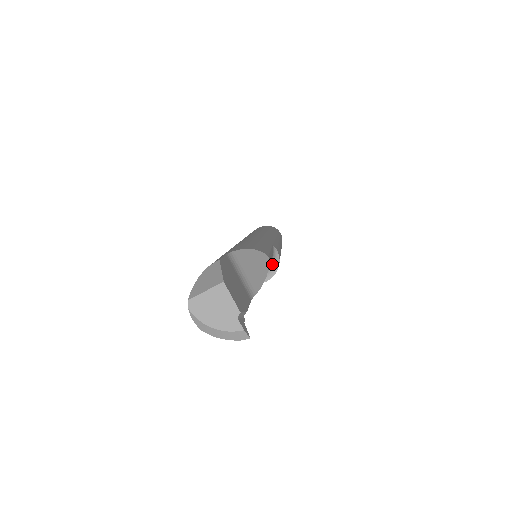
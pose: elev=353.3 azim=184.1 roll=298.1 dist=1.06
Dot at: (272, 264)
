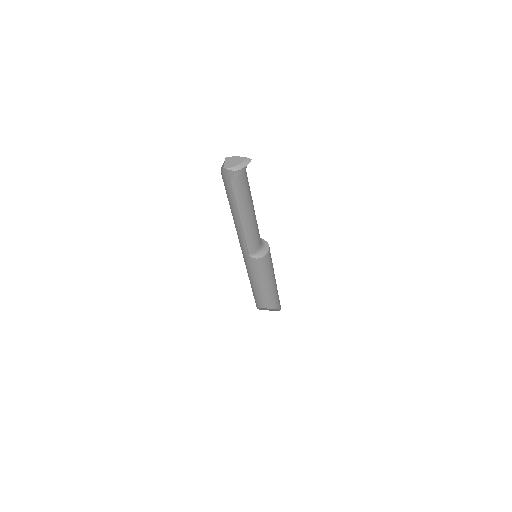
Dot at: (262, 241)
